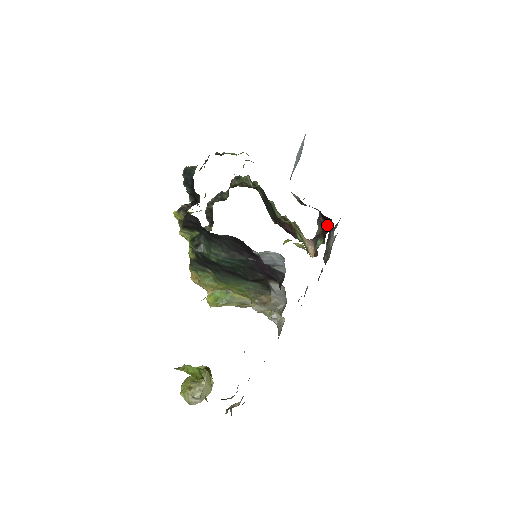
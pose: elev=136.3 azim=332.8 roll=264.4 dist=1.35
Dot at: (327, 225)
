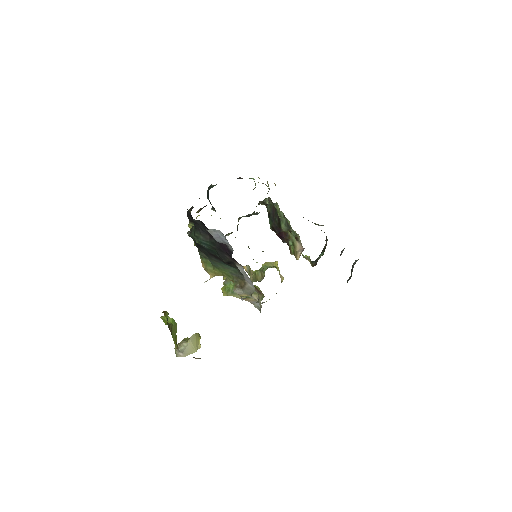
Dot at: (327, 239)
